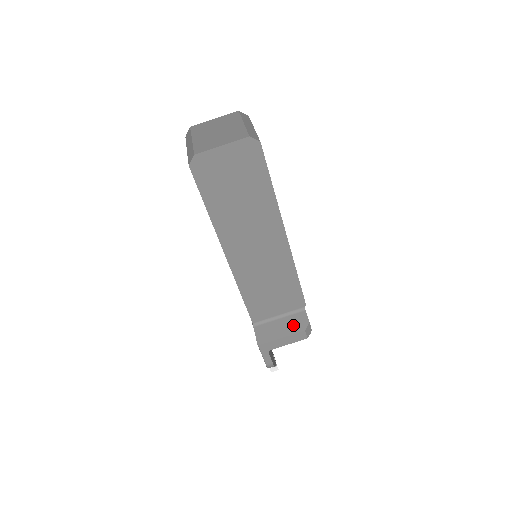
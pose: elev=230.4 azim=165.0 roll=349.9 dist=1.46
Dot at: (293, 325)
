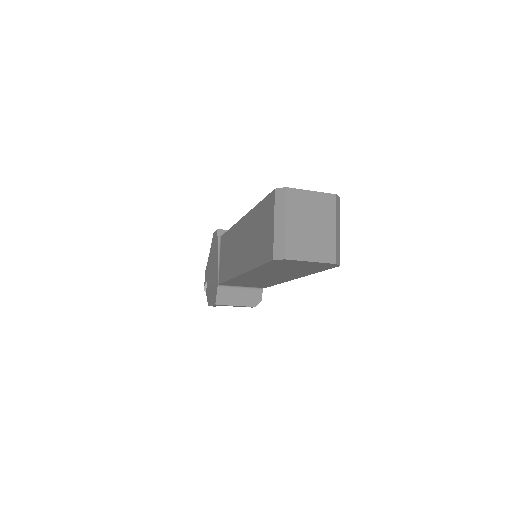
Dot at: (249, 299)
